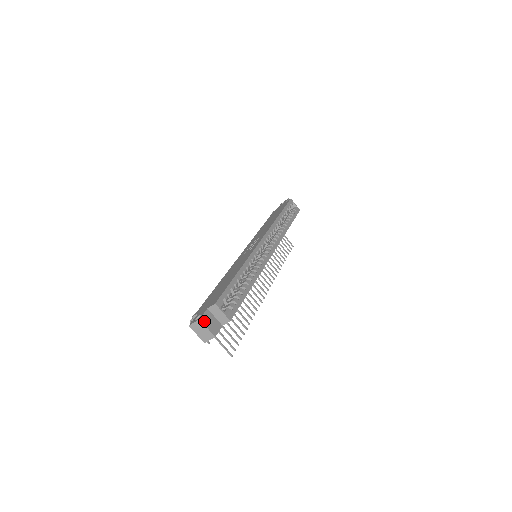
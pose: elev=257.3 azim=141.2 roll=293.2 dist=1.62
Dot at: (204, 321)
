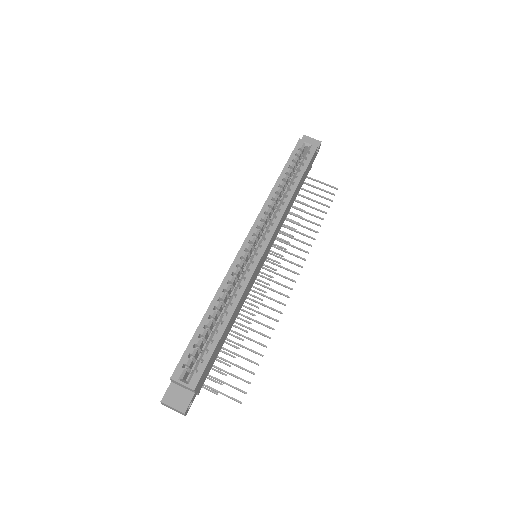
Dot at: (167, 401)
